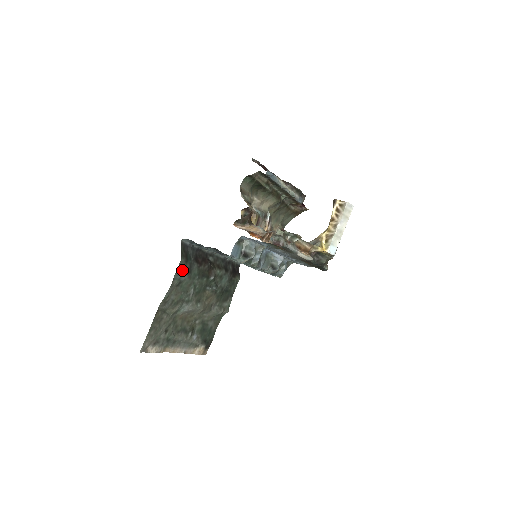
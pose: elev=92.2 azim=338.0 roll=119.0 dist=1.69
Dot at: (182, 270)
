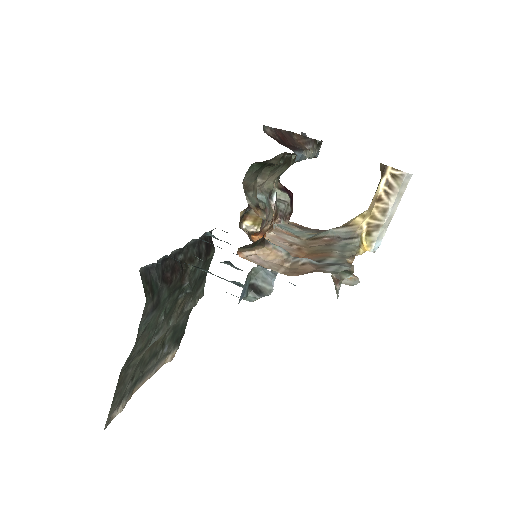
Dot at: (148, 311)
